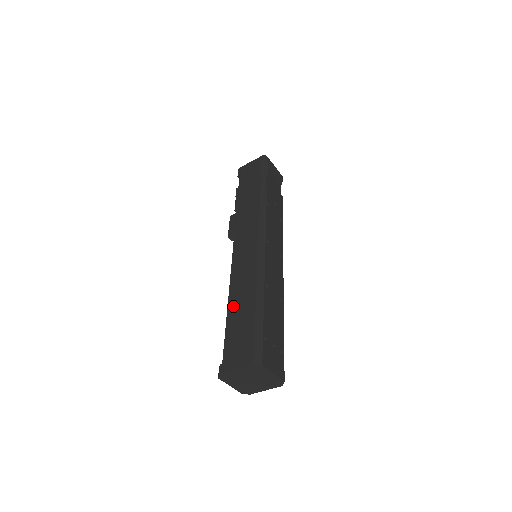
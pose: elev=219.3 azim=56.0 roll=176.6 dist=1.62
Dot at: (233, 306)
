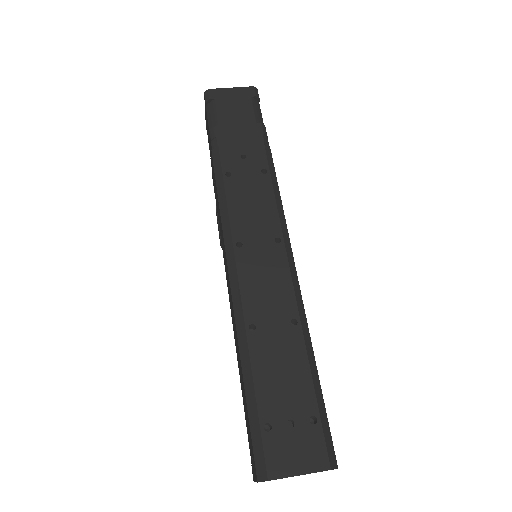
Dot at: occluded
